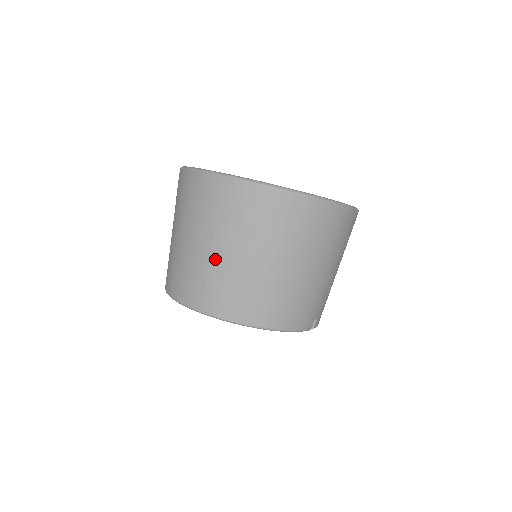
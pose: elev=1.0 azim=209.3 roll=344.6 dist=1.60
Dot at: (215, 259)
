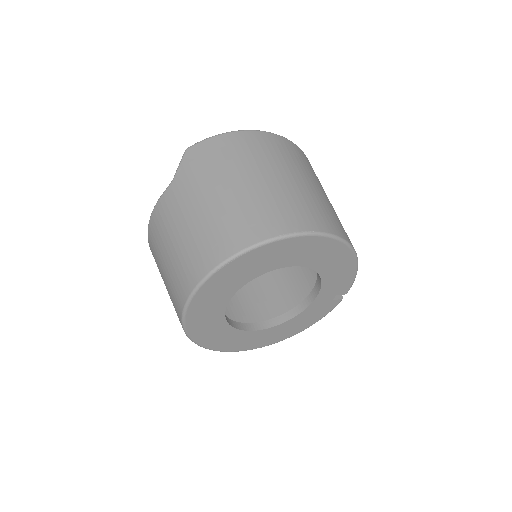
Dot at: (303, 187)
